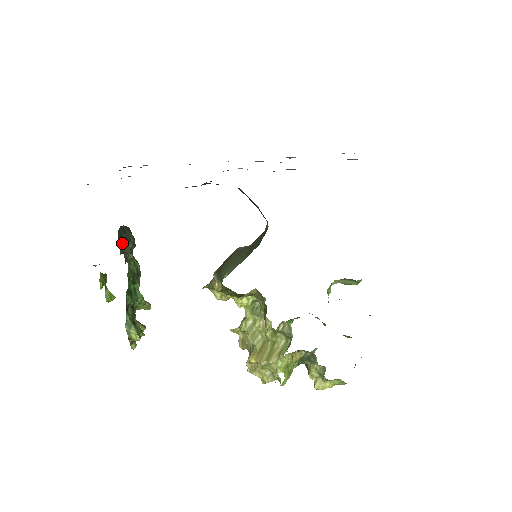
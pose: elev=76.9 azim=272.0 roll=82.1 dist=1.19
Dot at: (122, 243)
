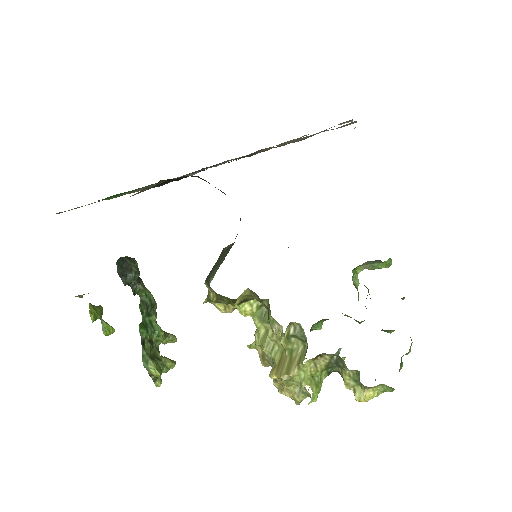
Dot at: (123, 274)
